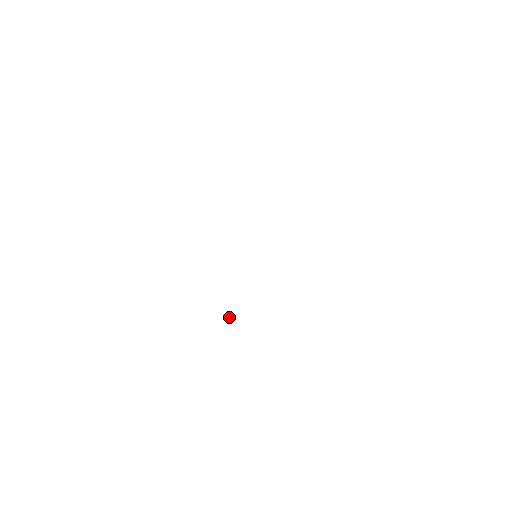
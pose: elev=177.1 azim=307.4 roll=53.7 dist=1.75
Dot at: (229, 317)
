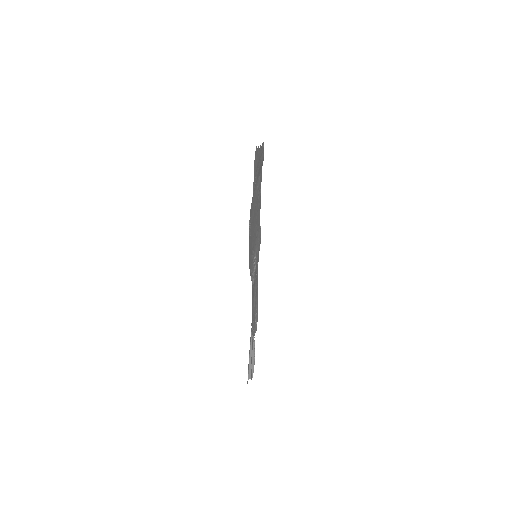
Dot at: occluded
